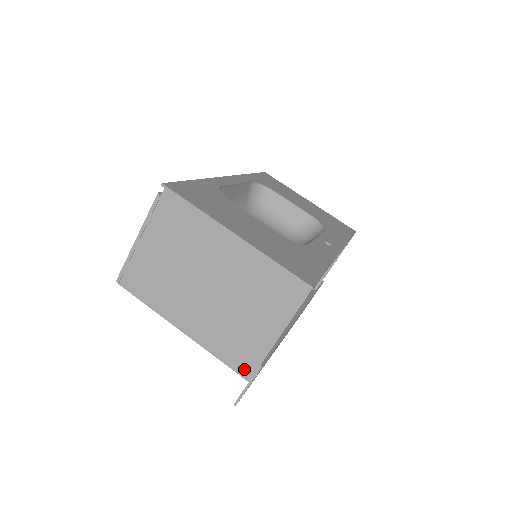
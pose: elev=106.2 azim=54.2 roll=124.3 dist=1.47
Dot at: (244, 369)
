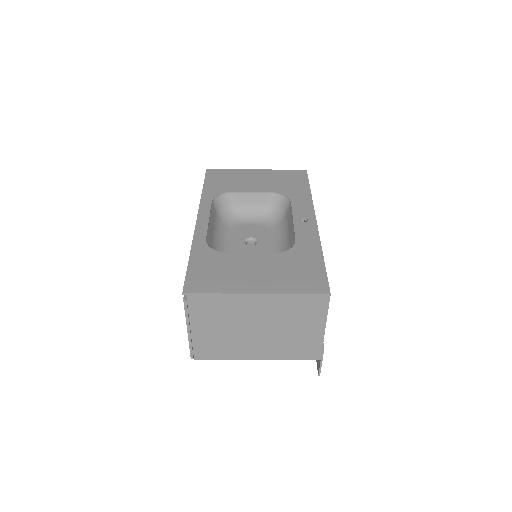
Dot at: (313, 356)
